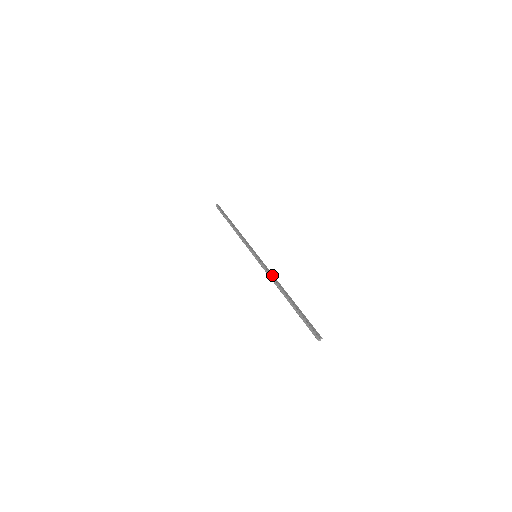
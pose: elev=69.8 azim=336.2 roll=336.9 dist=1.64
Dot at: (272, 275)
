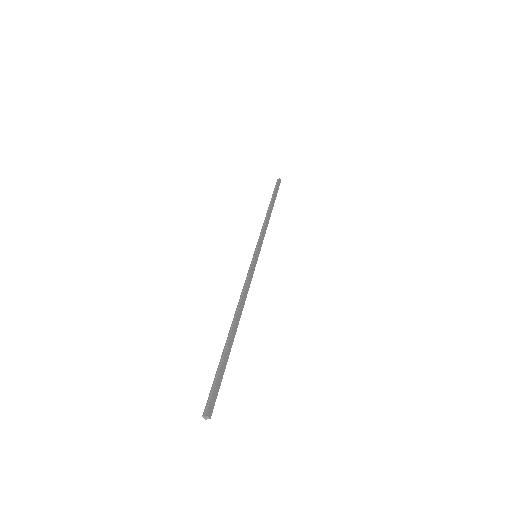
Dot at: (247, 290)
